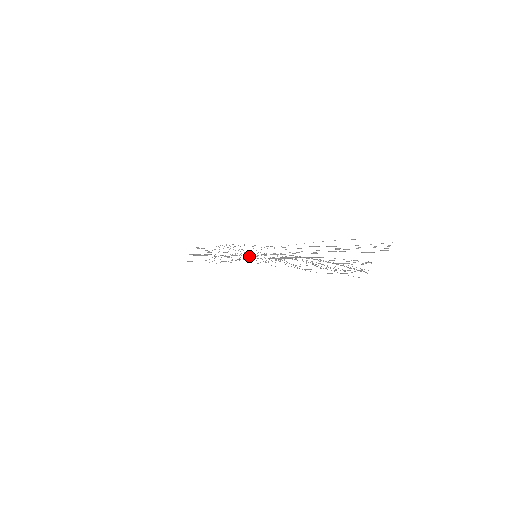
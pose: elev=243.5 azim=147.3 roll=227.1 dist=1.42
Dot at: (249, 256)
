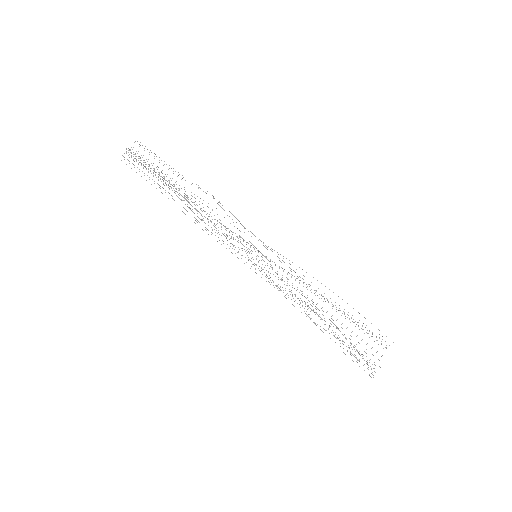
Dot at: occluded
